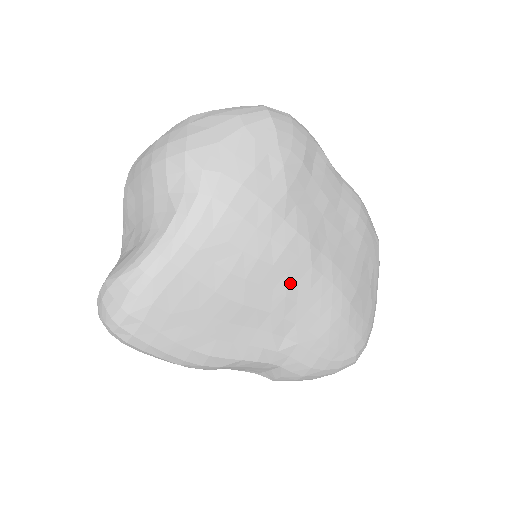
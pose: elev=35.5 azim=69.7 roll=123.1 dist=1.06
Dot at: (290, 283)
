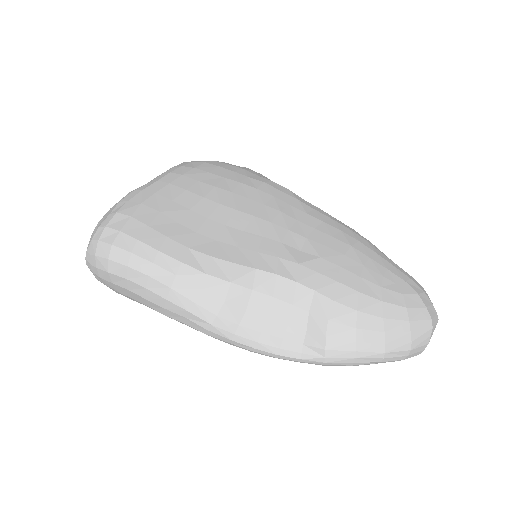
Dot at: (281, 204)
